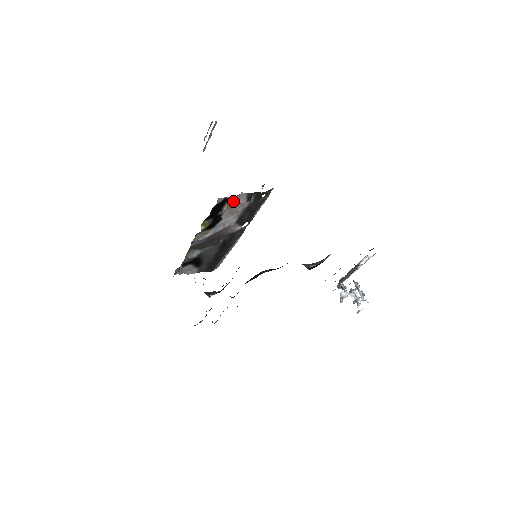
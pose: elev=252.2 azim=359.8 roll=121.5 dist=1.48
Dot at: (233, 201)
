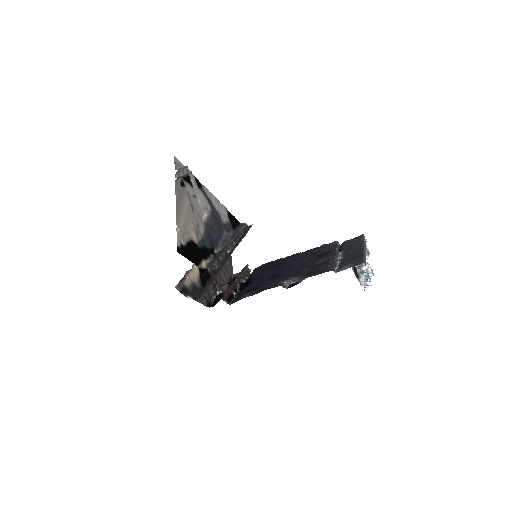
Dot at: occluded
